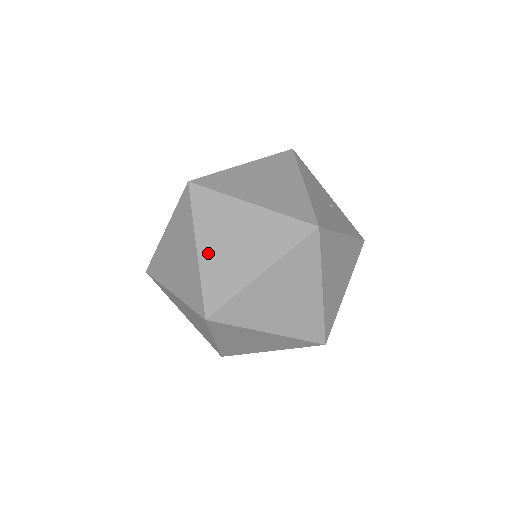
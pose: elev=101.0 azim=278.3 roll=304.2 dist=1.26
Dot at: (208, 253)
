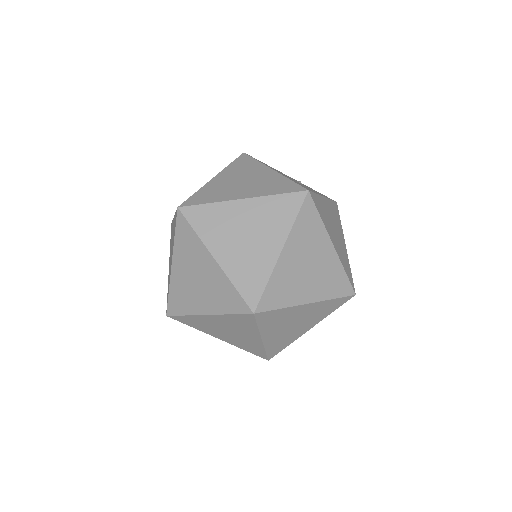
Dot at: (226, 257)
